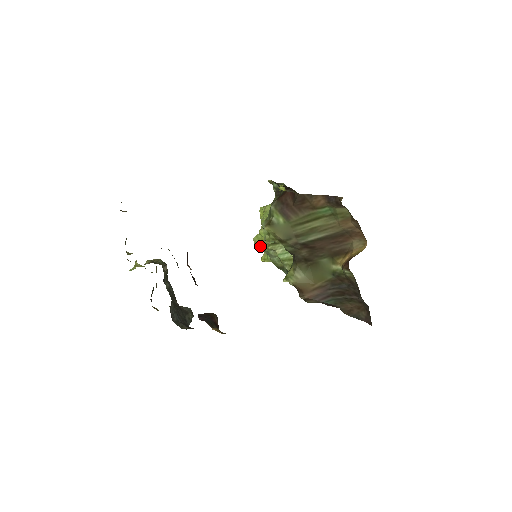
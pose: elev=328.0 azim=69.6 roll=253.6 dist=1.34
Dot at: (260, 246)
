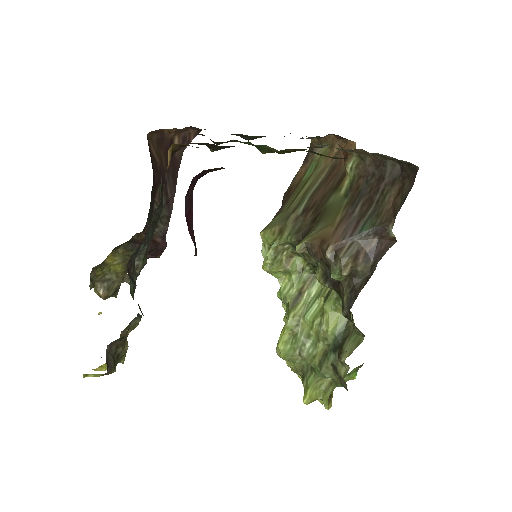
Dot at: (284, 342)
